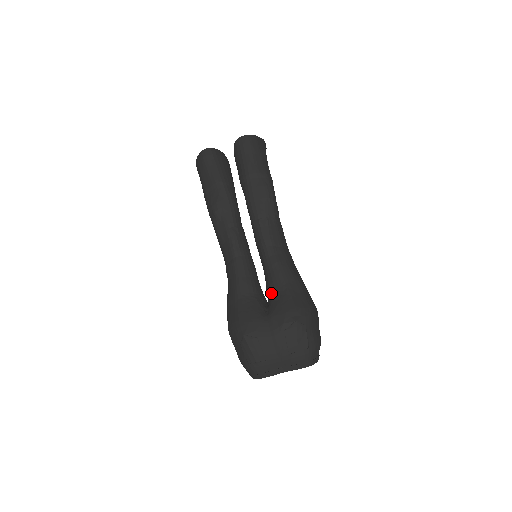
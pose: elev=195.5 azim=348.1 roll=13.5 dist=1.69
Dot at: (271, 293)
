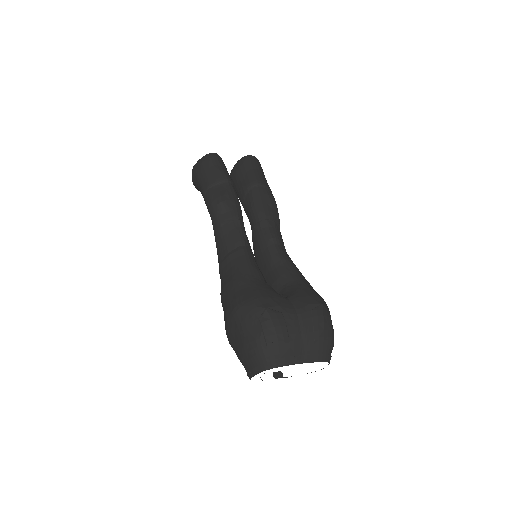
Dot at: (283, 283)
